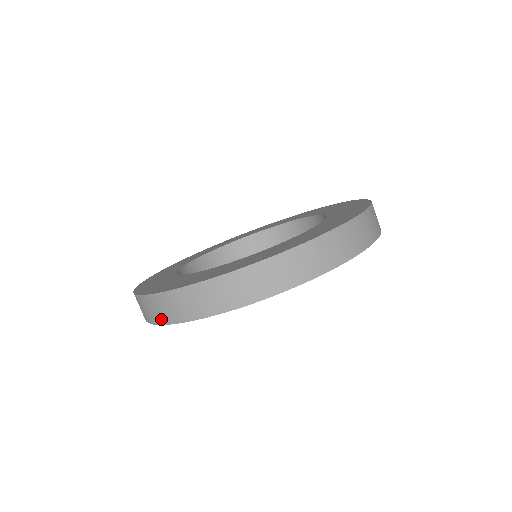
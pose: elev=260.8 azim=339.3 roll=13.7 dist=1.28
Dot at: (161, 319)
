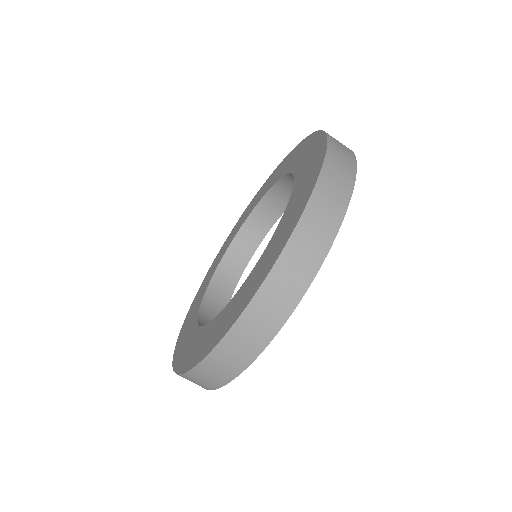
Dot at: occluded
